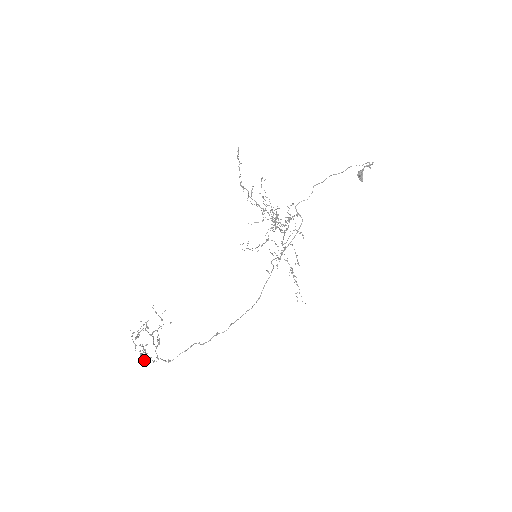
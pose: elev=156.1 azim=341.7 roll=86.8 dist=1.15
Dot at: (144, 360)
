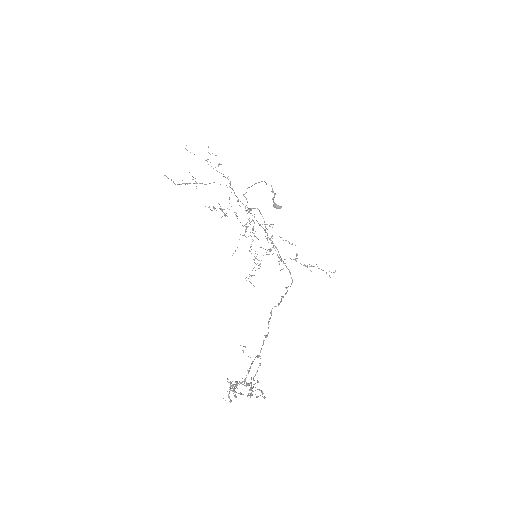
Dot at: (258, 396)
